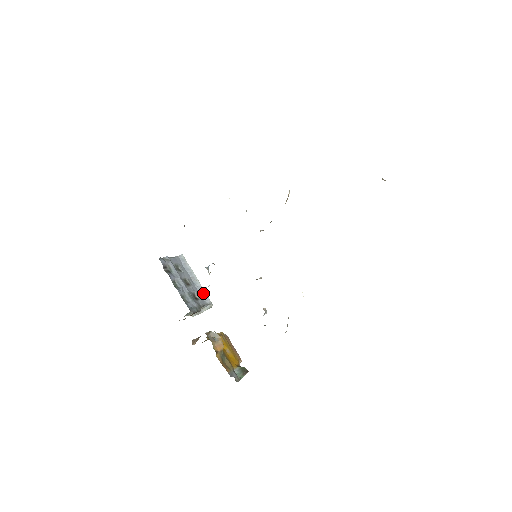
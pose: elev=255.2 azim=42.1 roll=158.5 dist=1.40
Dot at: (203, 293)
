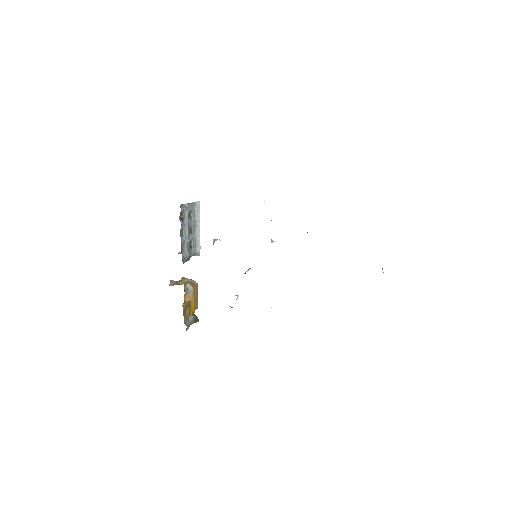
Dot at: (198, 242)
